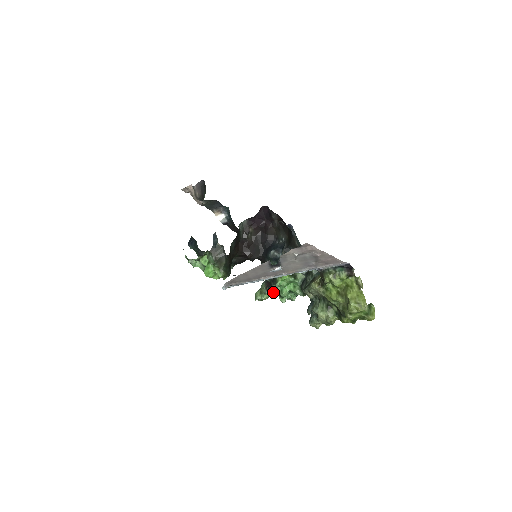
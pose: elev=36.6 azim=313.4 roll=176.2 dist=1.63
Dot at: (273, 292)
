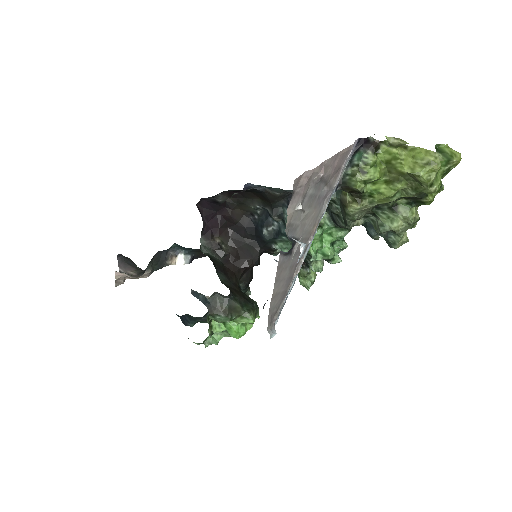
Dot at: (317, 265)
